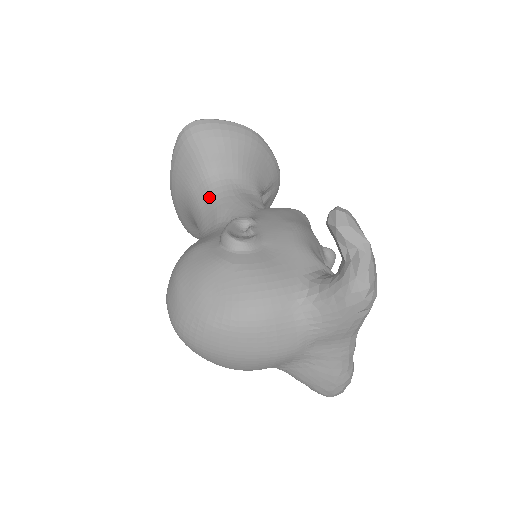
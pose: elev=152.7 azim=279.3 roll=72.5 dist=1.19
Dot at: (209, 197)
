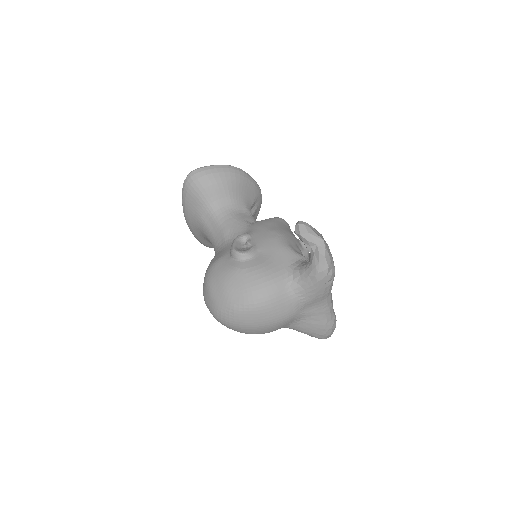
Dot at: (215, 222)
